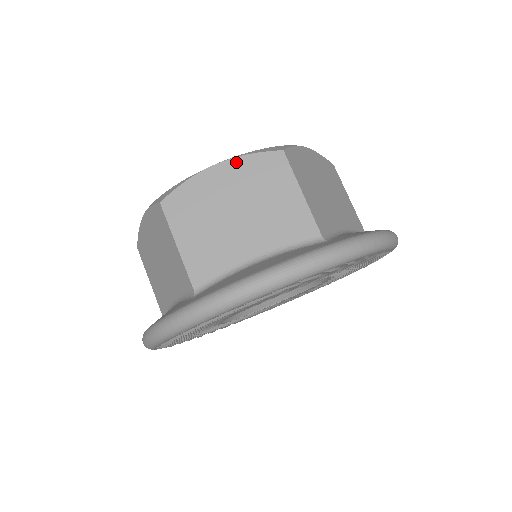
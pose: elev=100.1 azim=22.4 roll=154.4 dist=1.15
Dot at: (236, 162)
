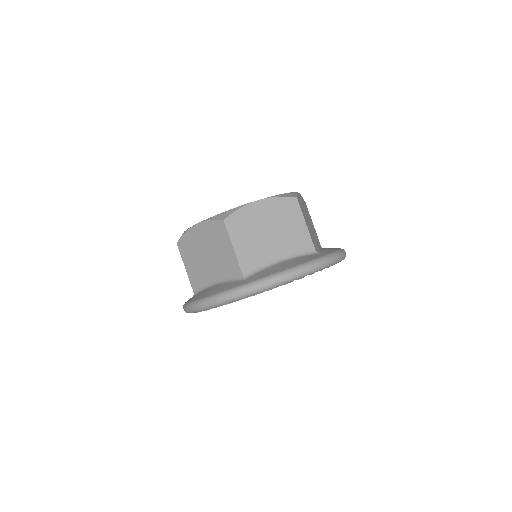
Dot at: (270, 201)
